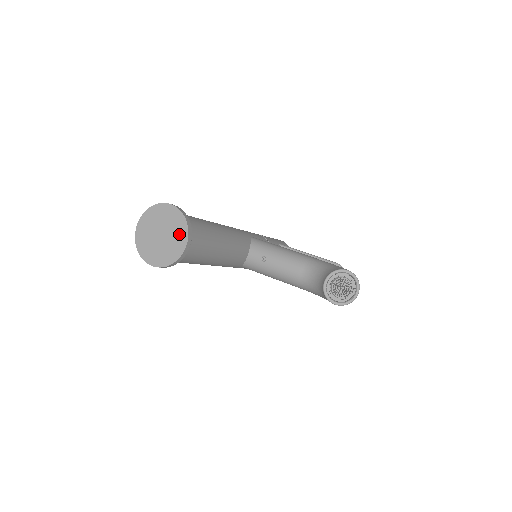
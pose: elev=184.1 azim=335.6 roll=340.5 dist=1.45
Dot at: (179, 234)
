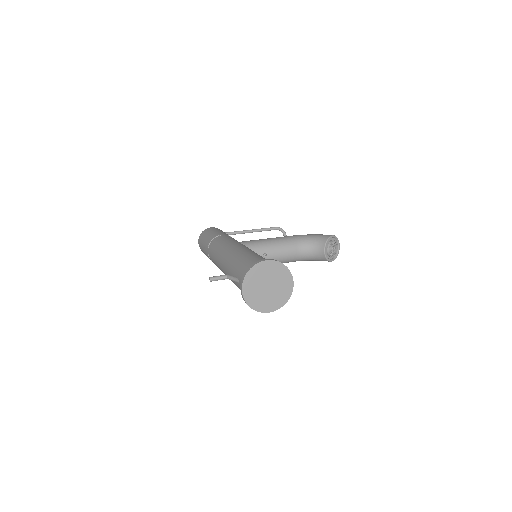
Dot at: (284, 279)
